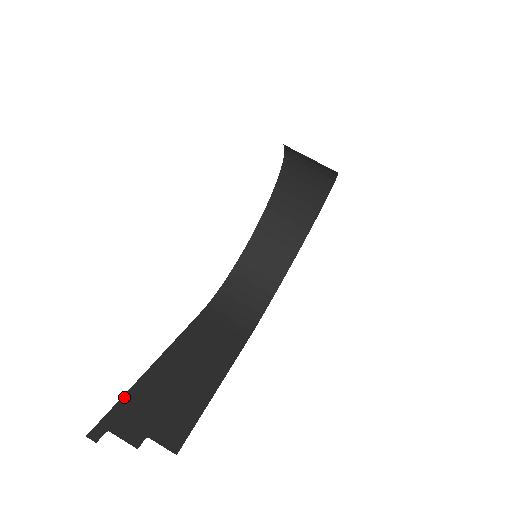
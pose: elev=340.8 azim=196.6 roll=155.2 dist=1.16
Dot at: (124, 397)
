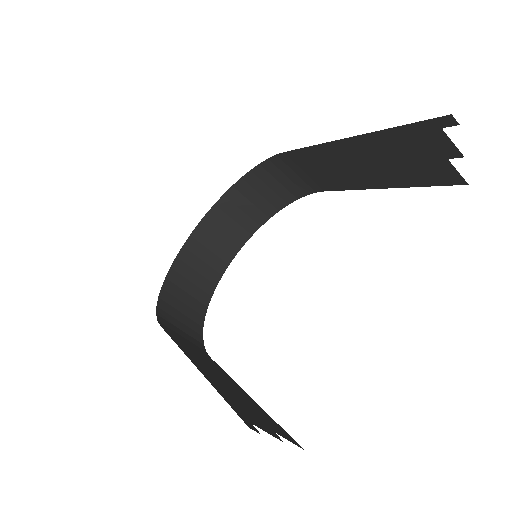
Dot at: (219, 392)
